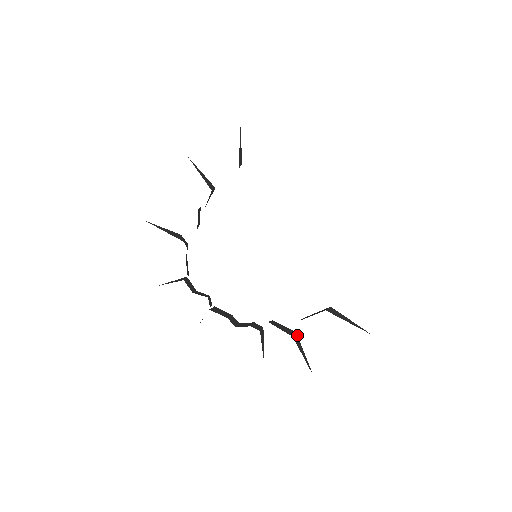
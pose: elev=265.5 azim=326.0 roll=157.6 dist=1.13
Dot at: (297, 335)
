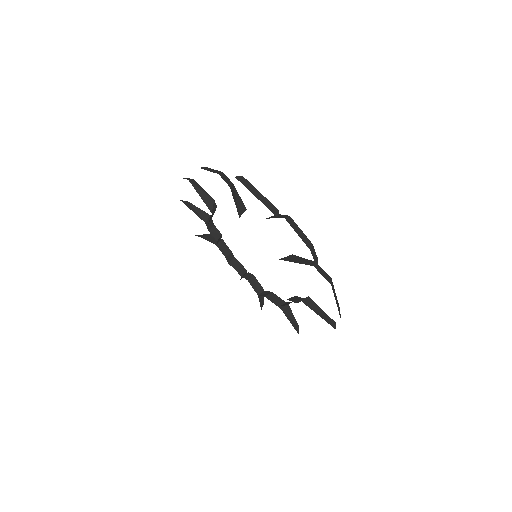
Dot at: (264, 291)
